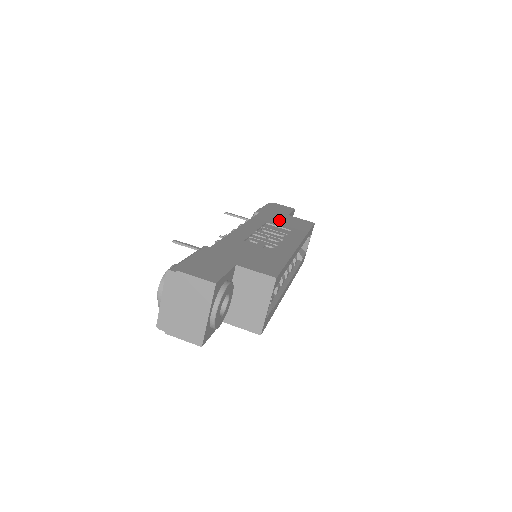
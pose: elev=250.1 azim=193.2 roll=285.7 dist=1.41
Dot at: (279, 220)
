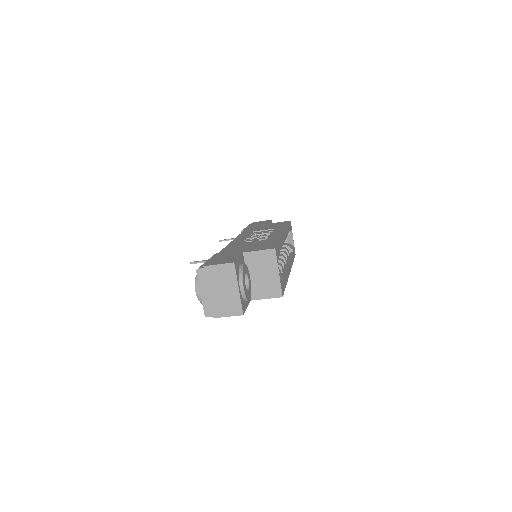
Dot at: occluded
